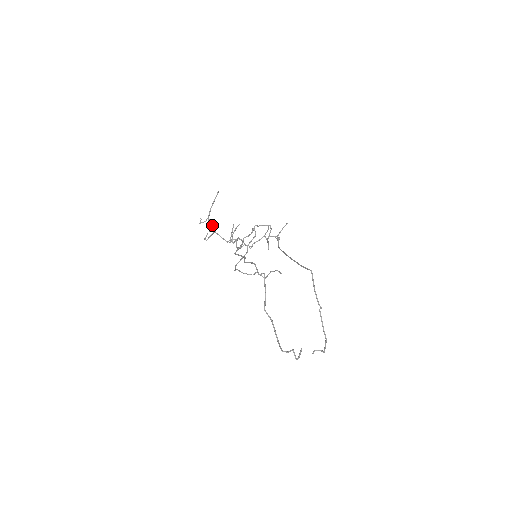
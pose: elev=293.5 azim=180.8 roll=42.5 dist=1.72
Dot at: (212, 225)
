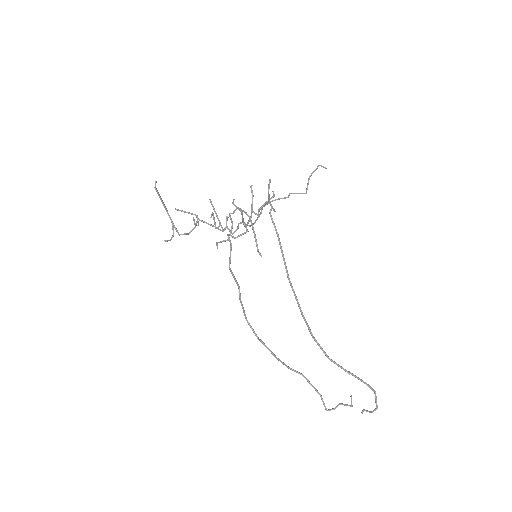
Dot at: (188, 213)
